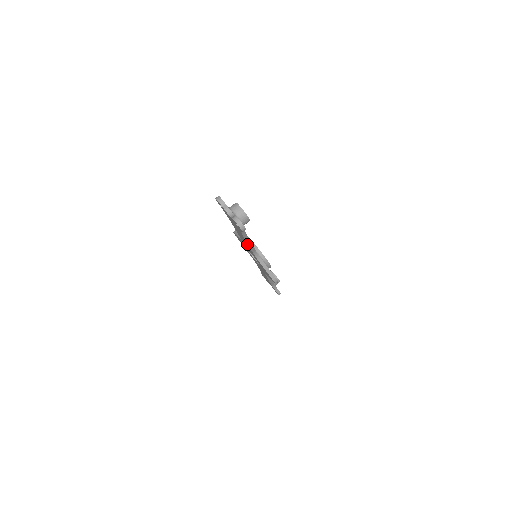
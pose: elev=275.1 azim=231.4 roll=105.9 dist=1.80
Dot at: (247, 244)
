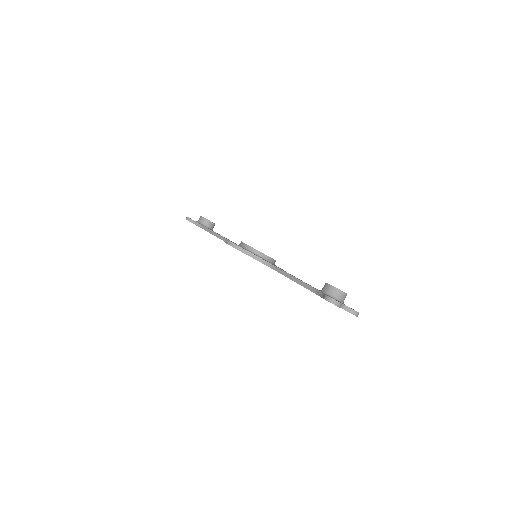
Dot at: occluded
